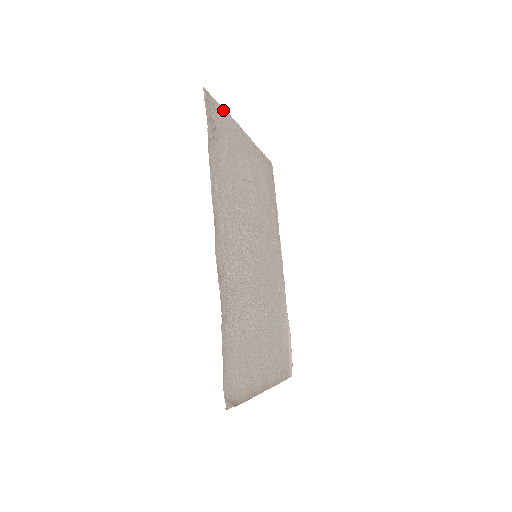
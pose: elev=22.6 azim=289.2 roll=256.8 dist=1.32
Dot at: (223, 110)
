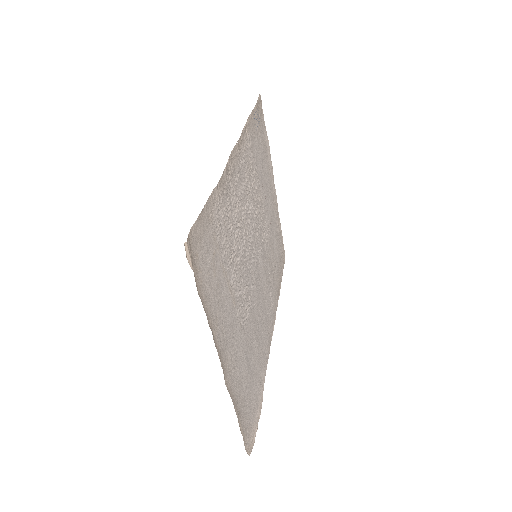
Dot at: (266, 134)
